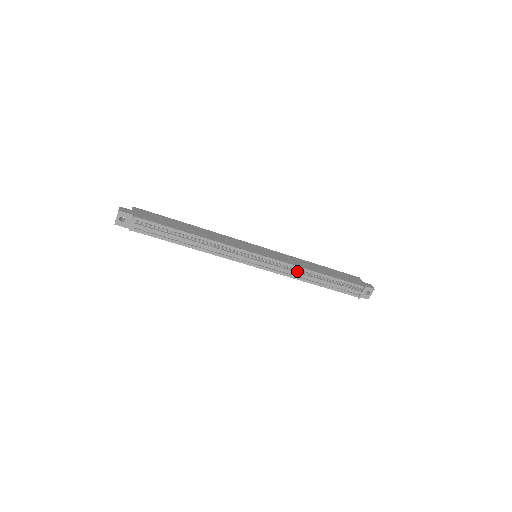
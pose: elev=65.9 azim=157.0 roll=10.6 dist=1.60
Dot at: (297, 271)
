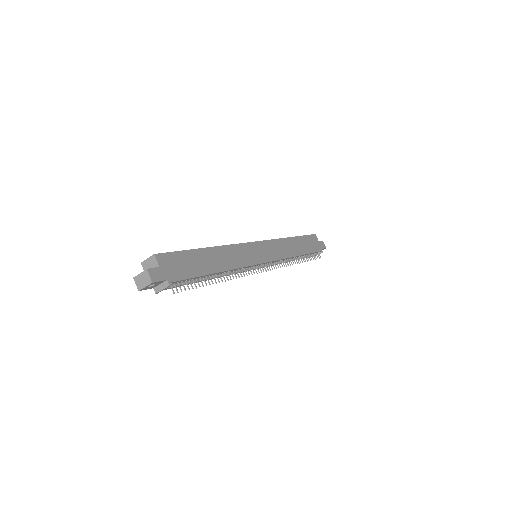
Dot at: (285, 260)
